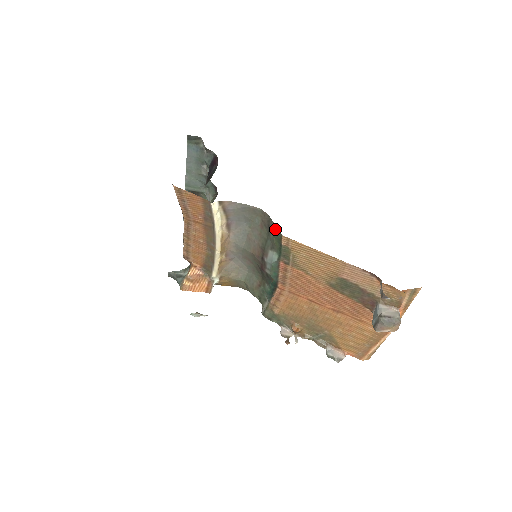
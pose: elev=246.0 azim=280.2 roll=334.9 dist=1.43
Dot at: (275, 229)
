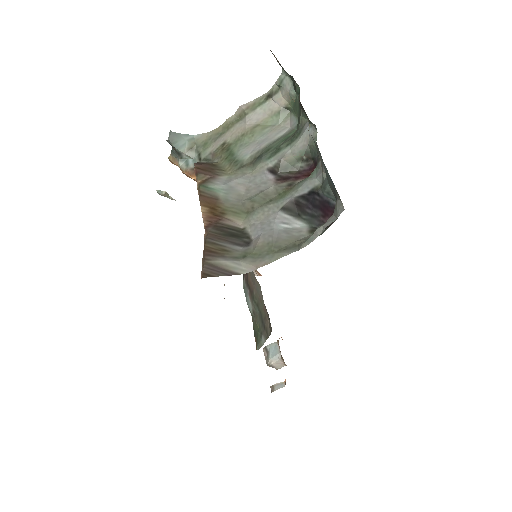
Dot at: (262, 339)
